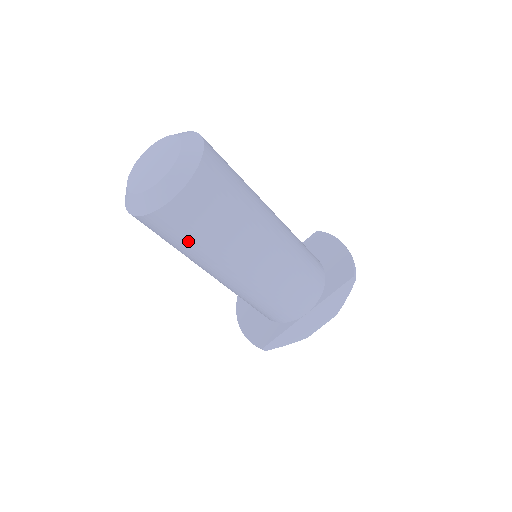
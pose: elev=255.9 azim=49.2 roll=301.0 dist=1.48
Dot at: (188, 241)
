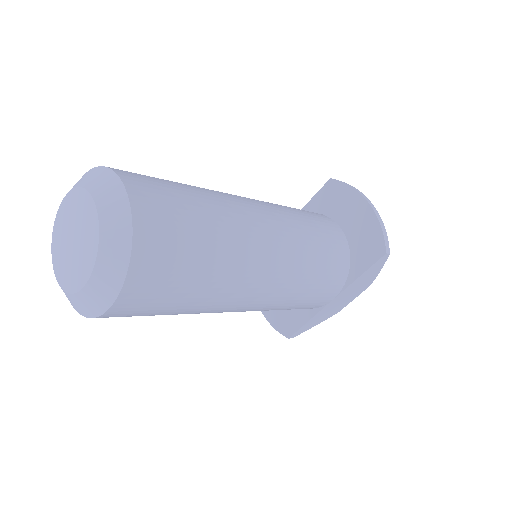
Dot at: occluded
